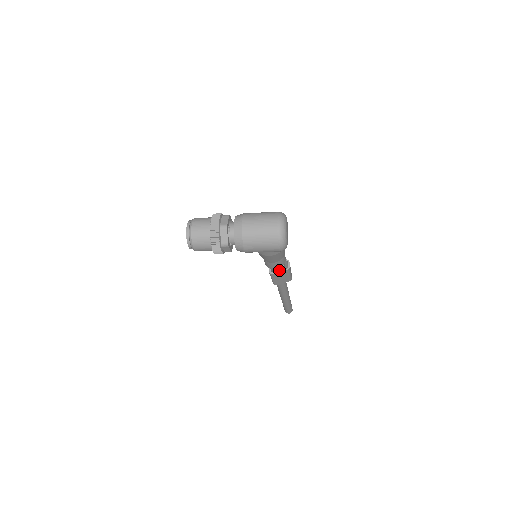
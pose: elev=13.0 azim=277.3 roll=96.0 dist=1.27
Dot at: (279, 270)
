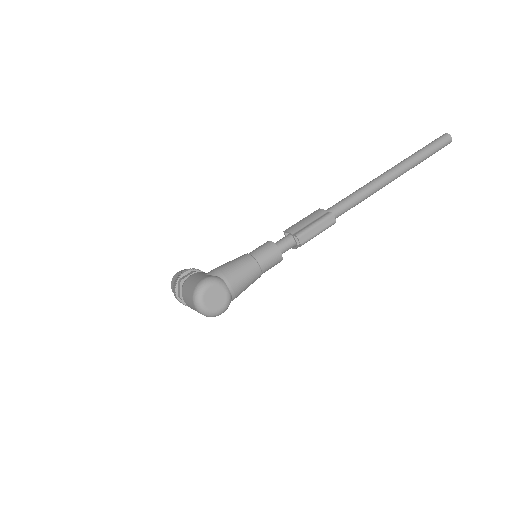
Dot at: (297, 244)
